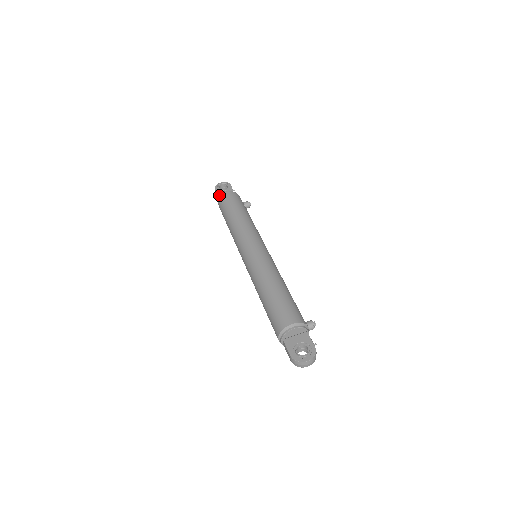
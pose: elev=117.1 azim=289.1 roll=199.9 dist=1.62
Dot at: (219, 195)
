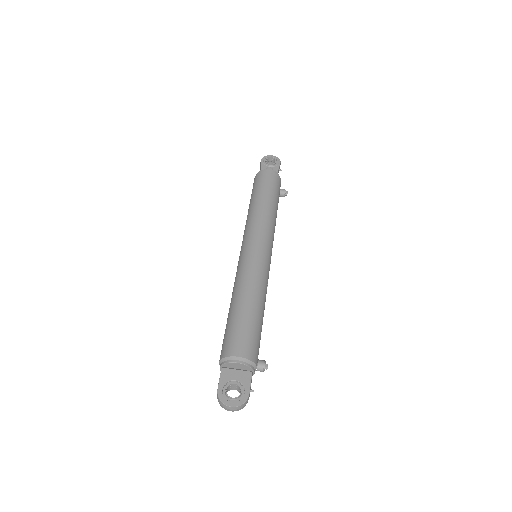
Dot at: (261, 168)
